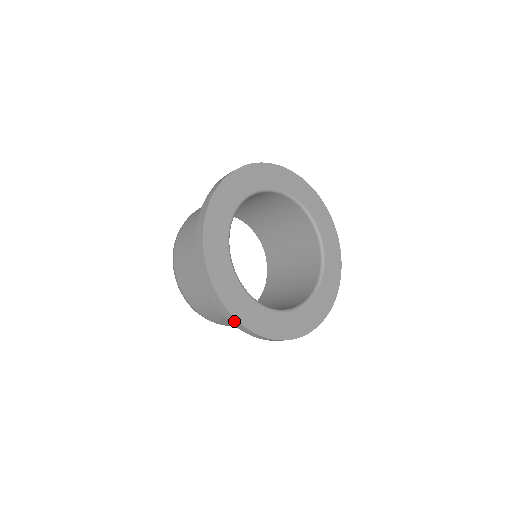
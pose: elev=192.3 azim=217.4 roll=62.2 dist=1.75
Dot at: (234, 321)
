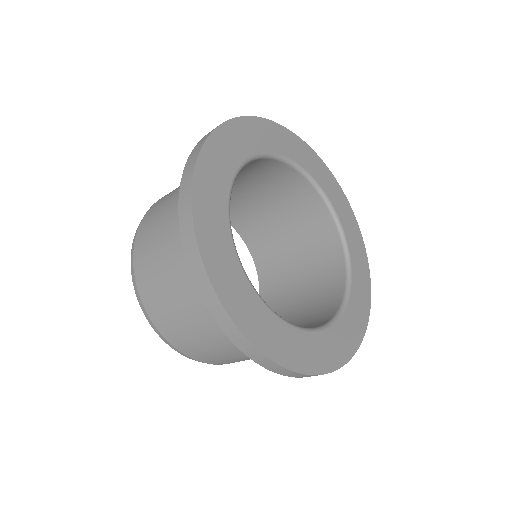
Dot at: (288, 373)
